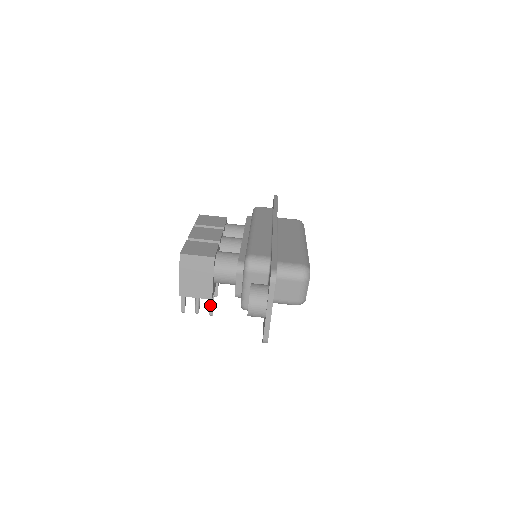
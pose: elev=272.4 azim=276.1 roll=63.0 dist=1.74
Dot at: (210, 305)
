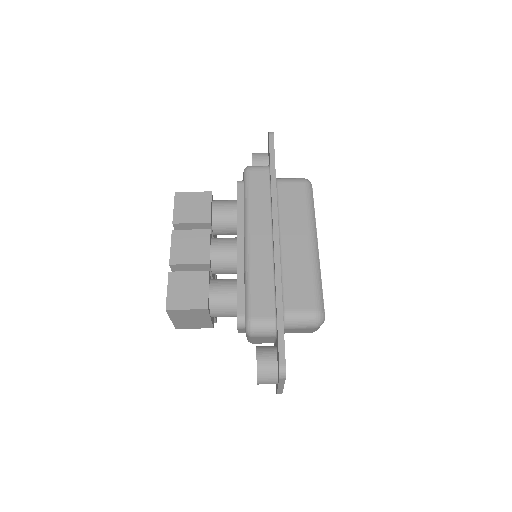
Dot at: occluded
